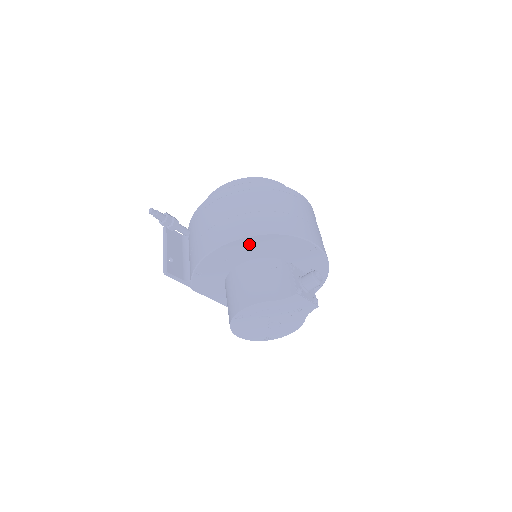
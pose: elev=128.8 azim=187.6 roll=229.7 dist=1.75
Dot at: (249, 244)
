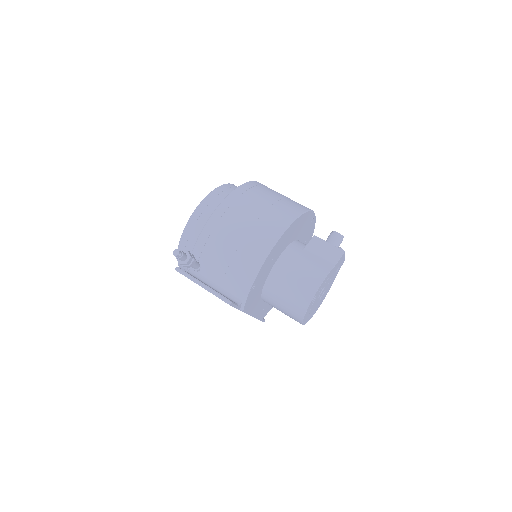
Dot at: (288, 233)
